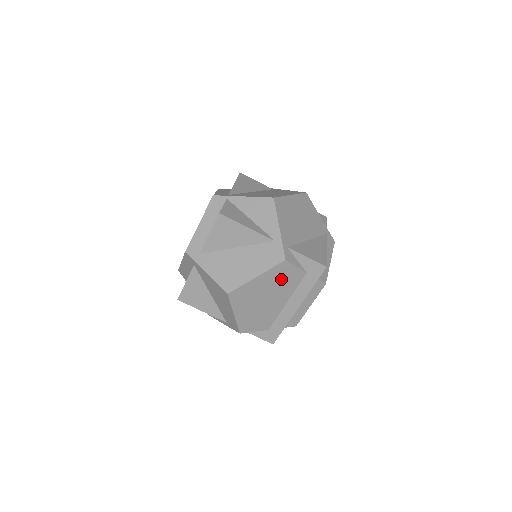
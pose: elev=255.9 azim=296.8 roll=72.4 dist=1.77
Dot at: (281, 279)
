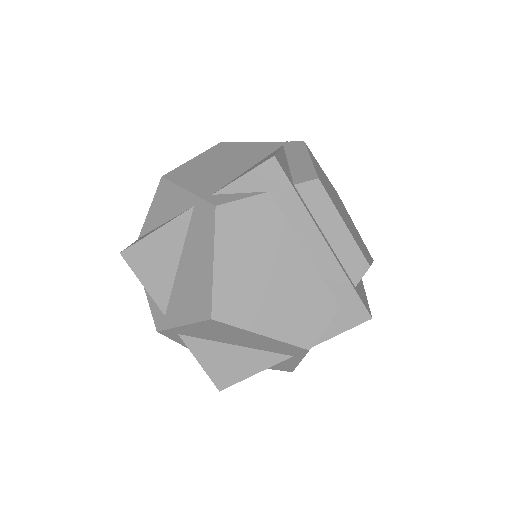
Dot at: (249, 233)
